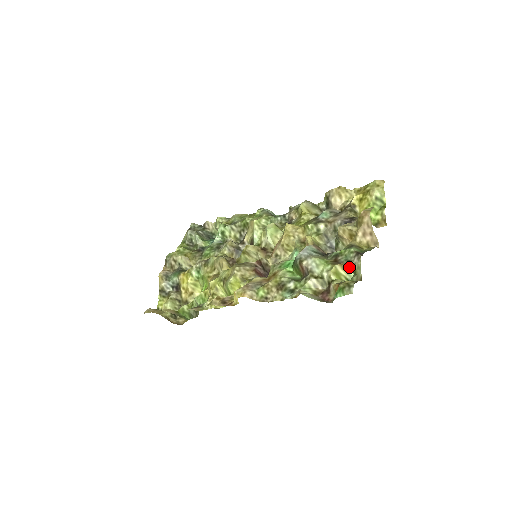
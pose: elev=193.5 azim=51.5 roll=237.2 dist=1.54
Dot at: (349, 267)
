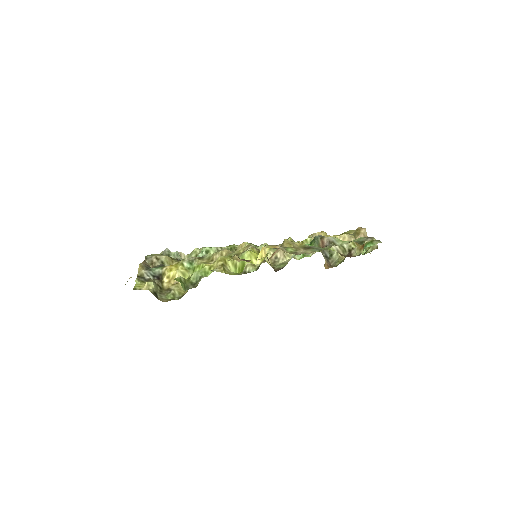
Dot at: occluded
